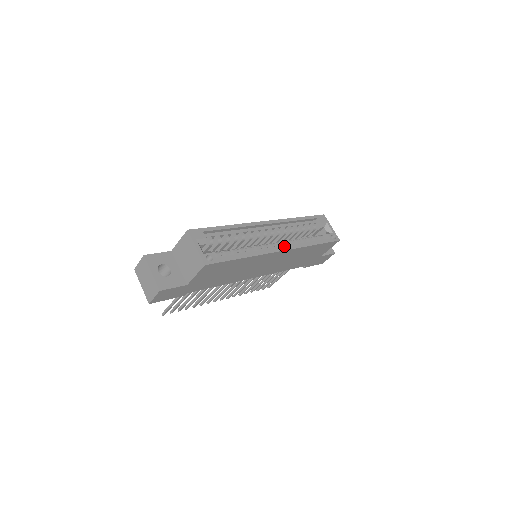
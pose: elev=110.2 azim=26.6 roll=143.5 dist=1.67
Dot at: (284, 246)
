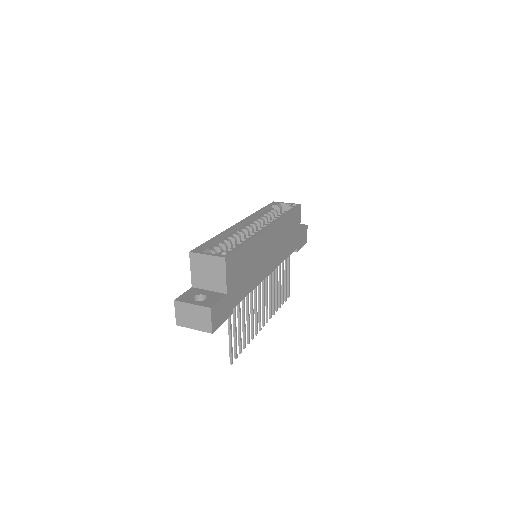
Dot at: occluded
